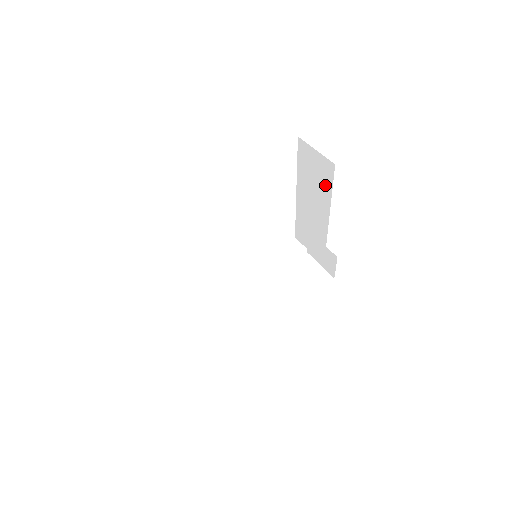
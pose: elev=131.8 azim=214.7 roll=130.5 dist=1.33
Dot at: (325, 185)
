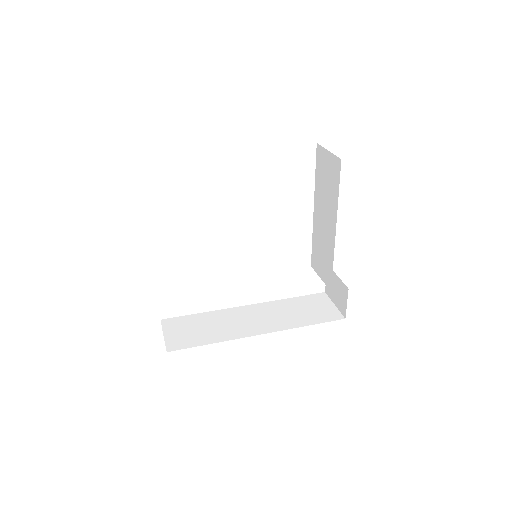
Dot at: (334, 188)
